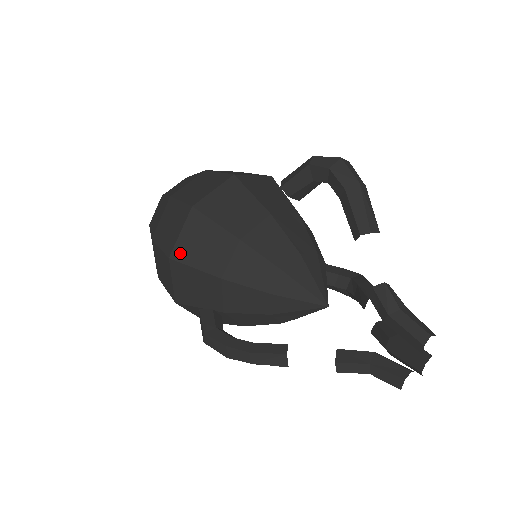
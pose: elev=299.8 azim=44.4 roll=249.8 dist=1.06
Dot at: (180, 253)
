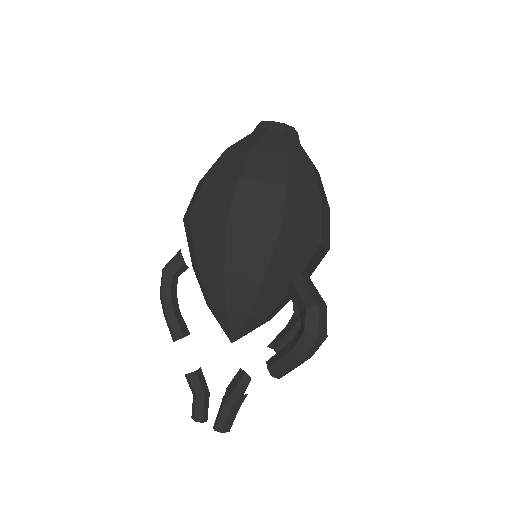
Dot at: (196, 225)
